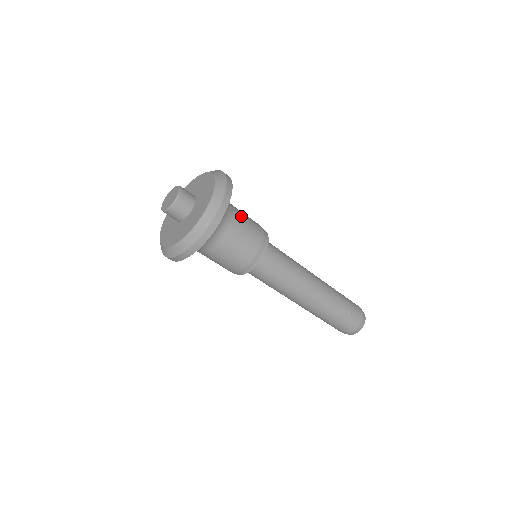
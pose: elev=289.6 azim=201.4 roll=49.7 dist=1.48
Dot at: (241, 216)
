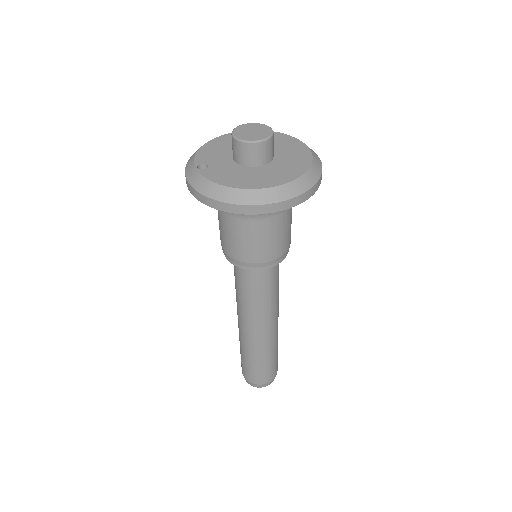
Dot at: occluded
